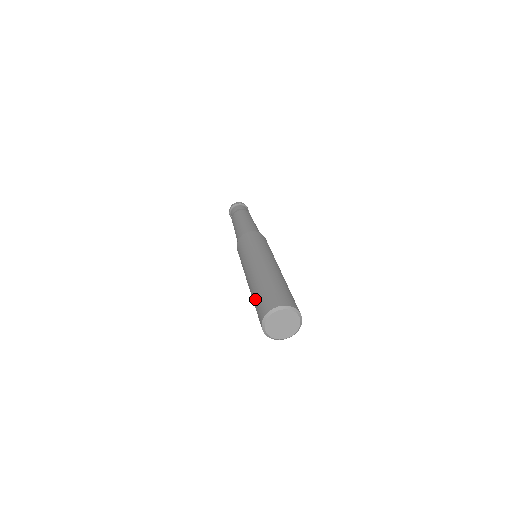
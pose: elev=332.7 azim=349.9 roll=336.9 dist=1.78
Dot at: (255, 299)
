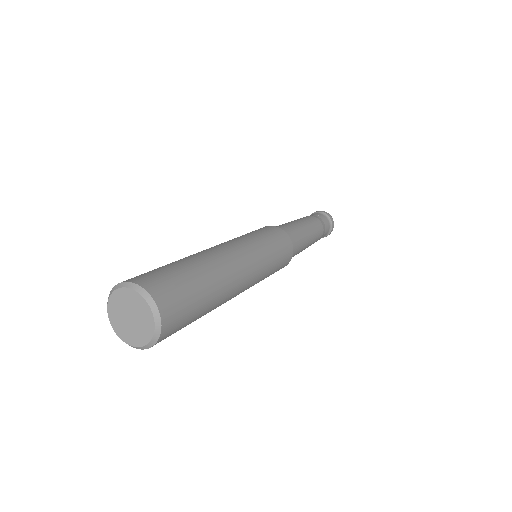
Dot at: occluded
